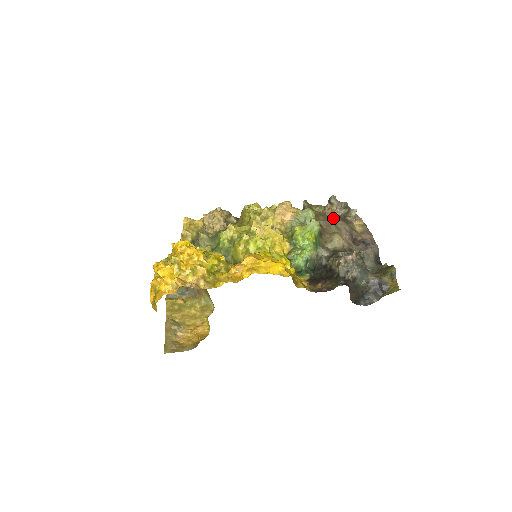
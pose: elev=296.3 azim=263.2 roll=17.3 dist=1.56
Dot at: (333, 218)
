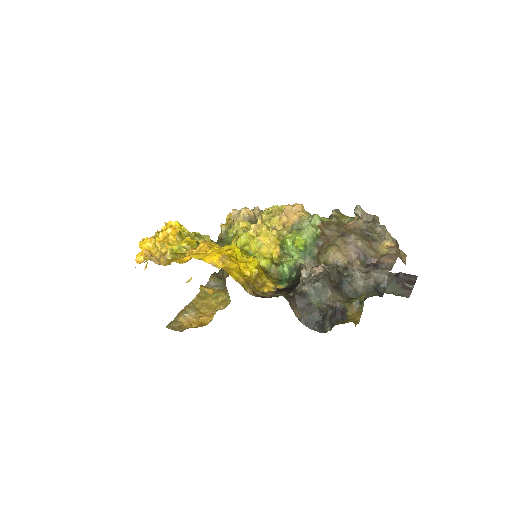
Dot at: (348, 230)
